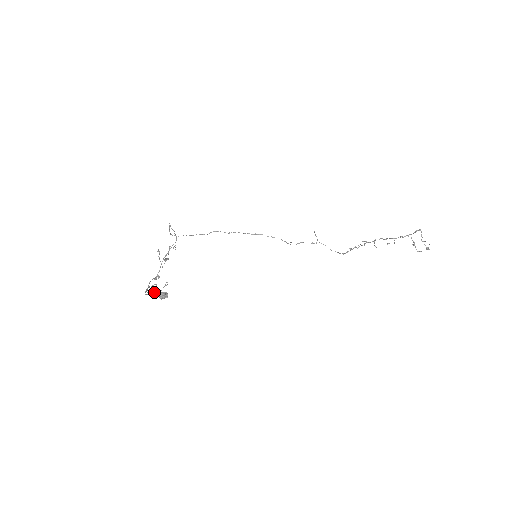
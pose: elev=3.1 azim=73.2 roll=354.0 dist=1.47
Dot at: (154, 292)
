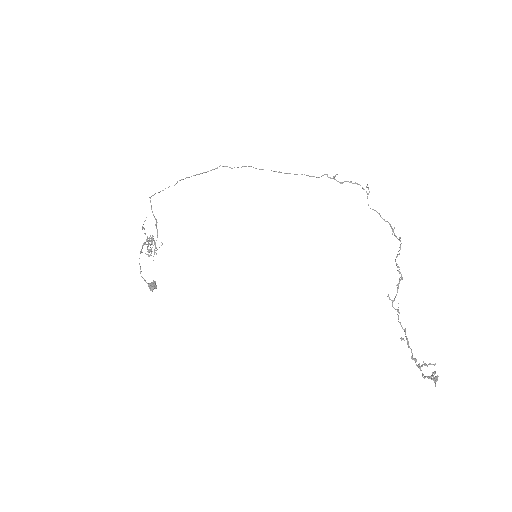
Dot at: occluded
